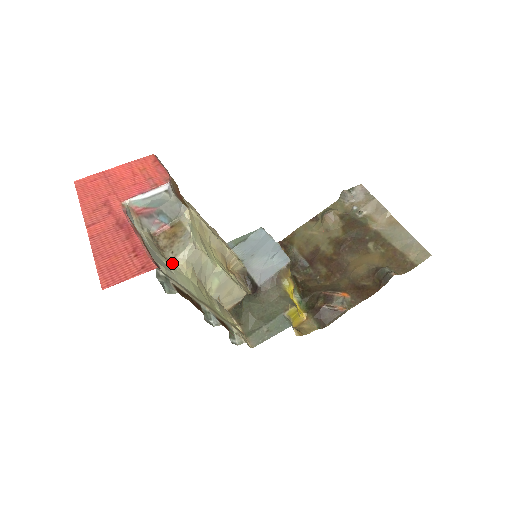
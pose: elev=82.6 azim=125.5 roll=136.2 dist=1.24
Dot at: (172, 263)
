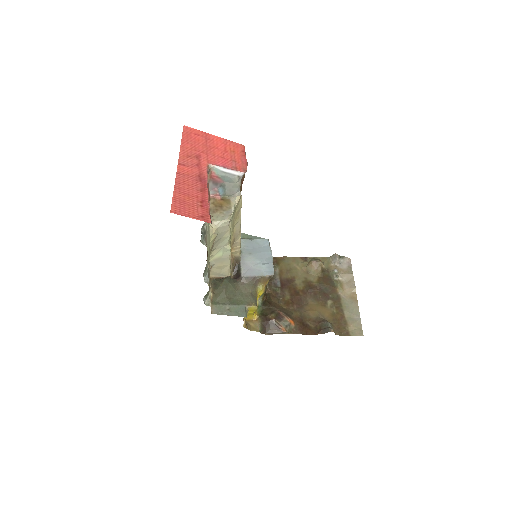
Dot at: (209, 223)
